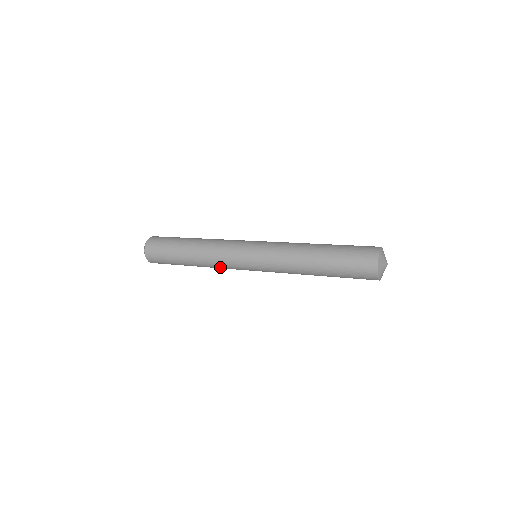
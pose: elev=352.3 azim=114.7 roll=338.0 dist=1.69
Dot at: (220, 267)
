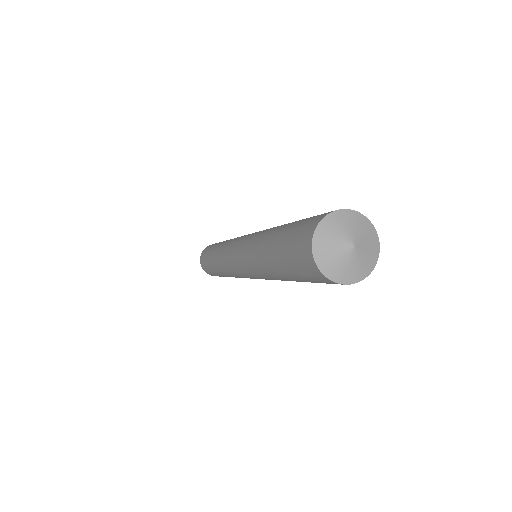
Dot at: (226, 270)
